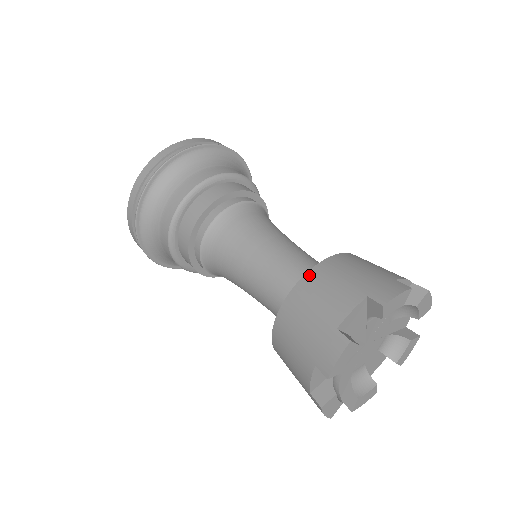
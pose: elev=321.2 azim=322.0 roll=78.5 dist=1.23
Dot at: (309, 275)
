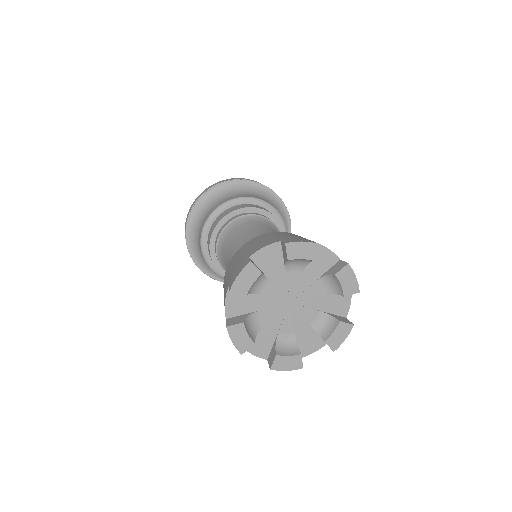
Dot at: (224, 280)
